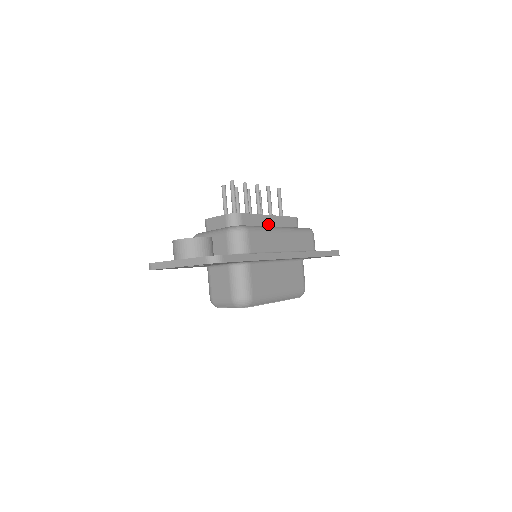
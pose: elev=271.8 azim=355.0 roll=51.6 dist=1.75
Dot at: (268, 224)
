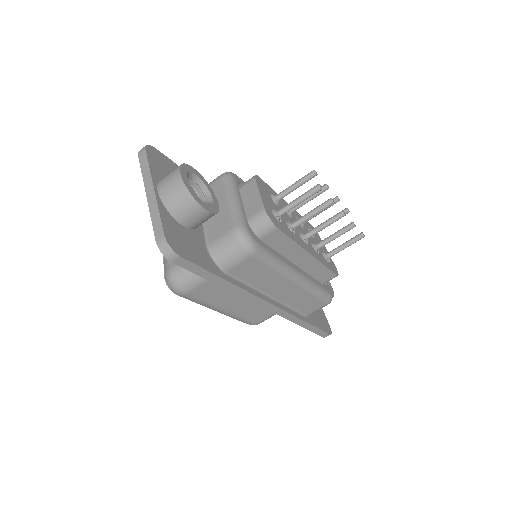
Dot at: (296, 258)
